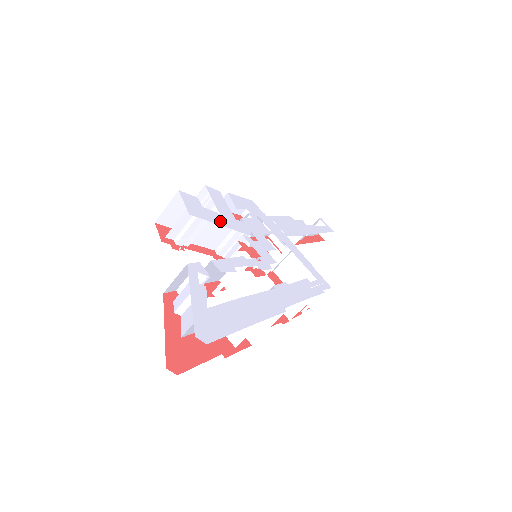
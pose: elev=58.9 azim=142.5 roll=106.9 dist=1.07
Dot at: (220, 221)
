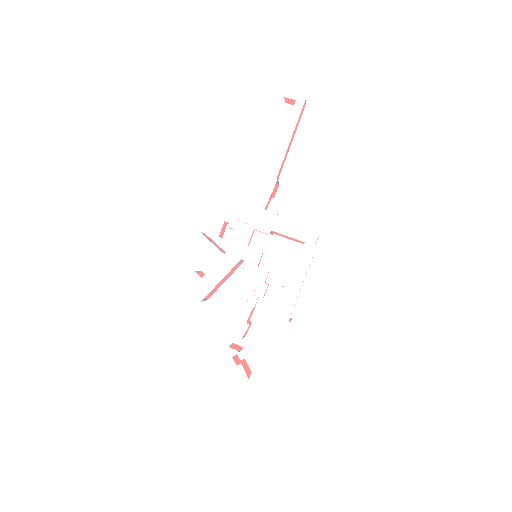
Dot at: (218, 276)
